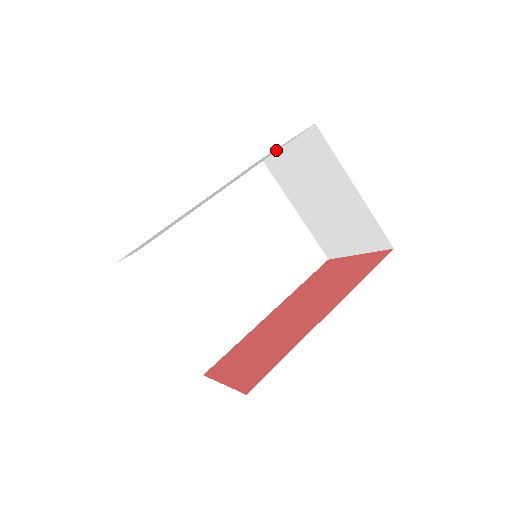
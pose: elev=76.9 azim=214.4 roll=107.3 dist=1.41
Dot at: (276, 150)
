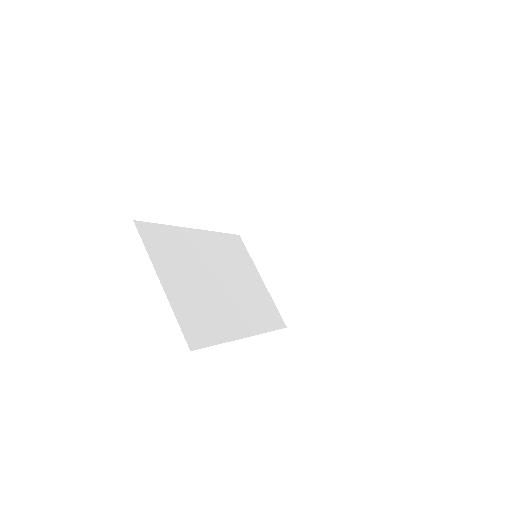
Dot at: occluded
